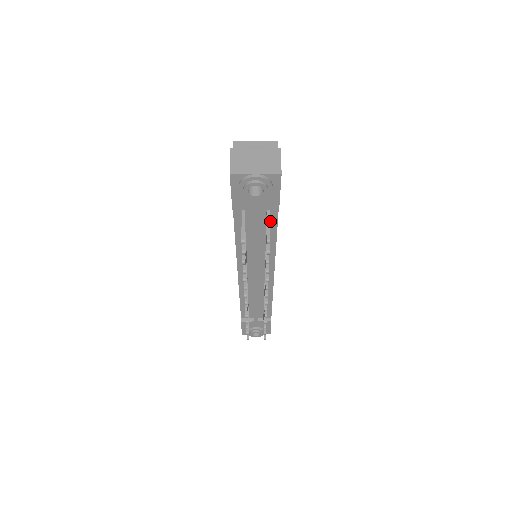
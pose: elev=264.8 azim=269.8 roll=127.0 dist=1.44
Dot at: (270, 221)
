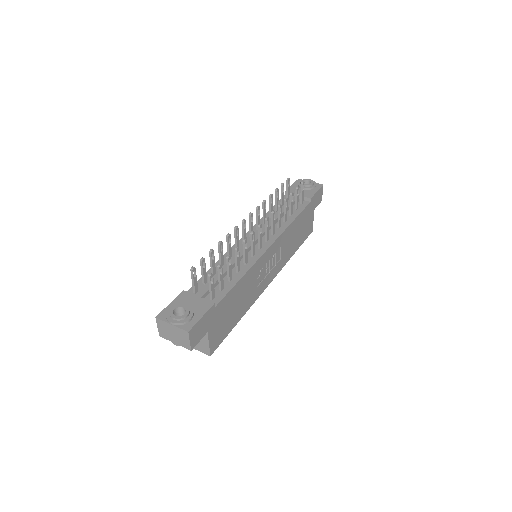
Dot at: (298, 209)
